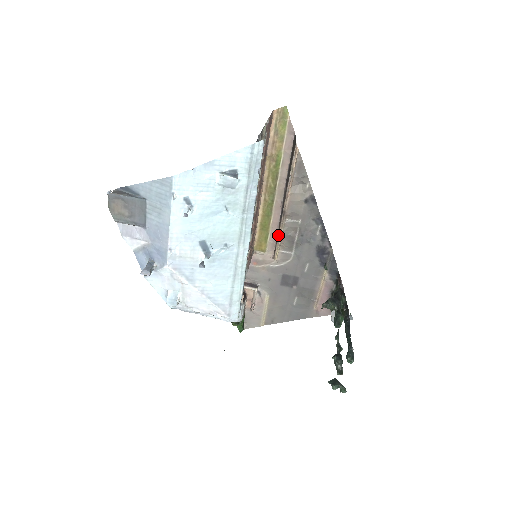
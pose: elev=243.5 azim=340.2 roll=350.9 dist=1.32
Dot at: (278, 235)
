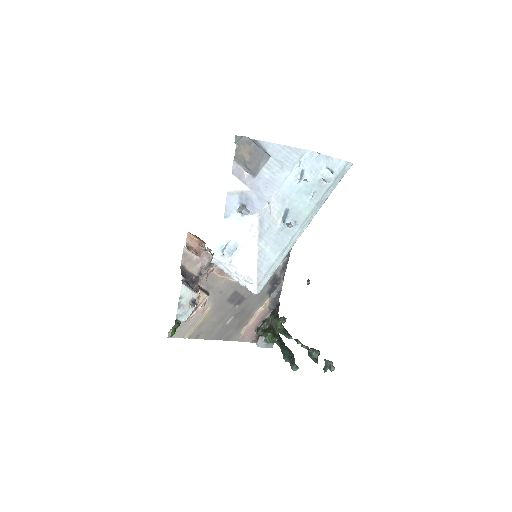
Dot at: occluded
